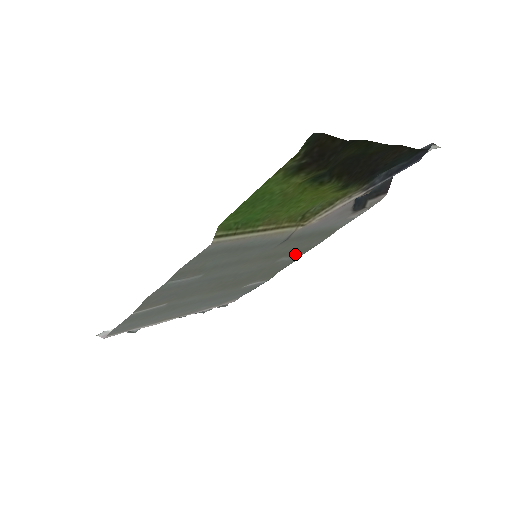
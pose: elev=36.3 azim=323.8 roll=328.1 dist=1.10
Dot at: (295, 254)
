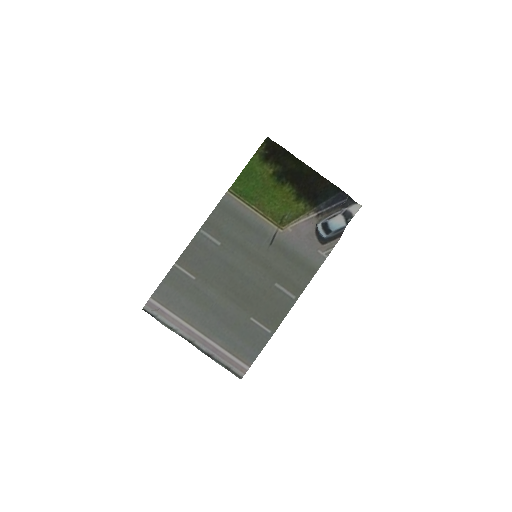
Dot at: (288, 288)
